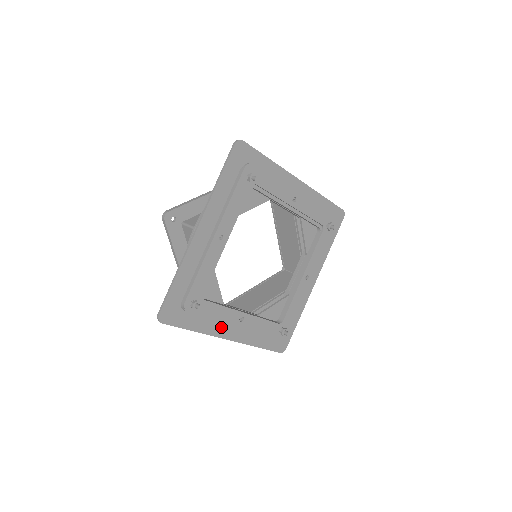
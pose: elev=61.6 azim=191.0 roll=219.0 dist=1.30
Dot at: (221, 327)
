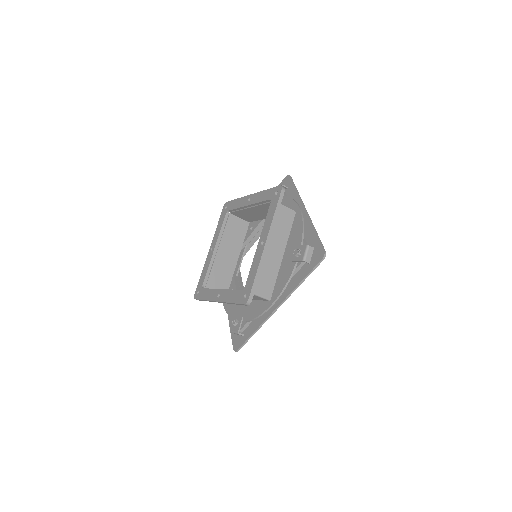
Dot at: occluded
